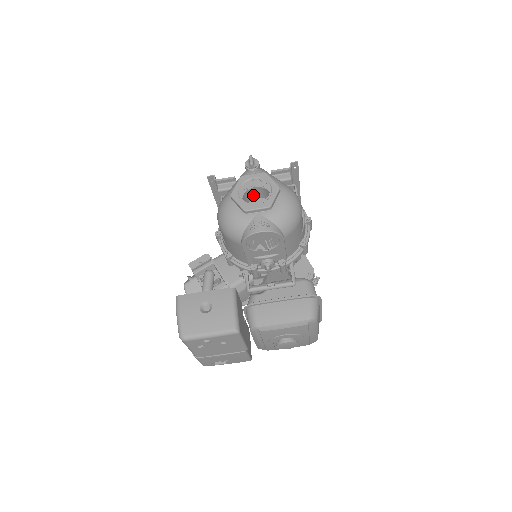
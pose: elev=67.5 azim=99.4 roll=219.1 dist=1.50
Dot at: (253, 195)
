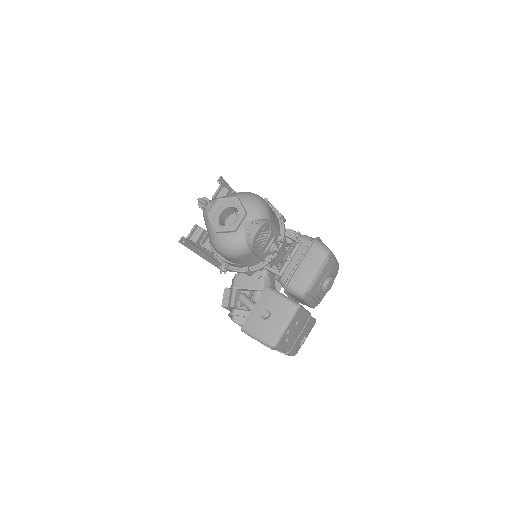
Dot at: (223, 220)
